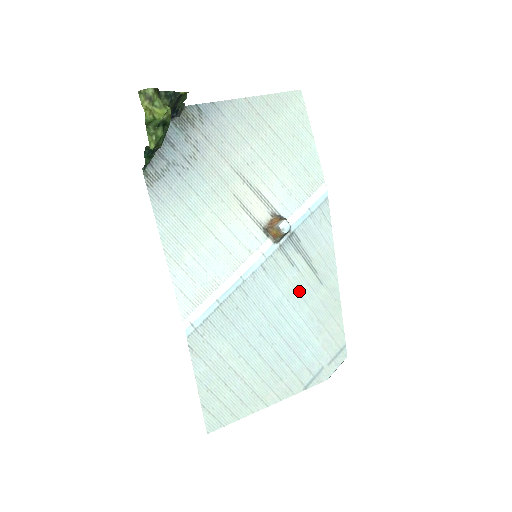
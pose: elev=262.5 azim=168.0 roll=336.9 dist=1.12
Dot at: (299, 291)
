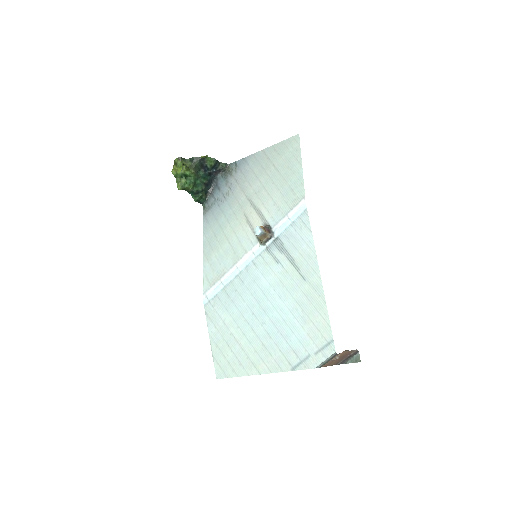
Dot at: (284, 284)
